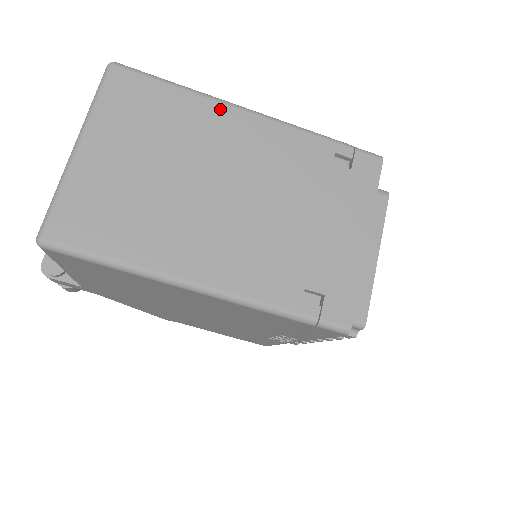
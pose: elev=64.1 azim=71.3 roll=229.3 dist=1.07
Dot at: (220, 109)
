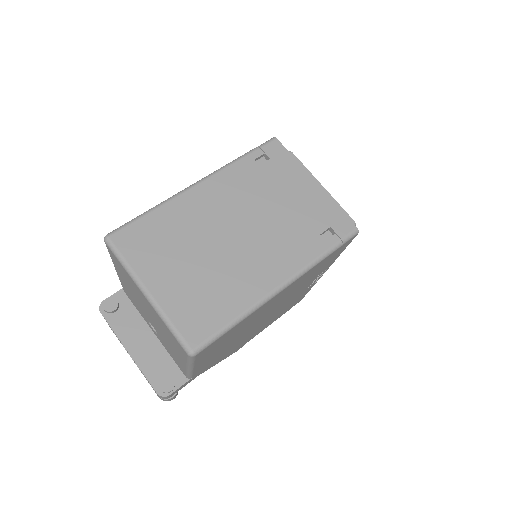
Dot at: (182, 199)
